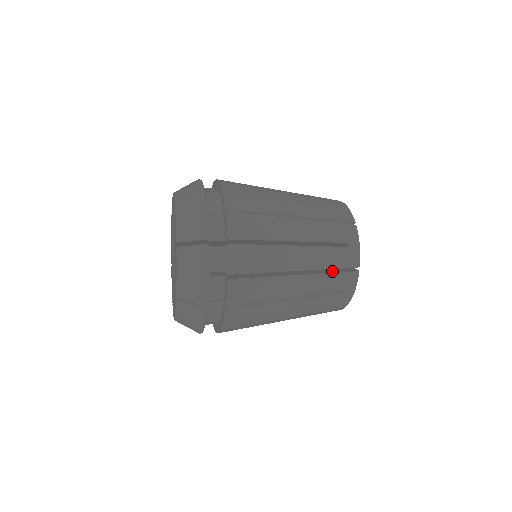
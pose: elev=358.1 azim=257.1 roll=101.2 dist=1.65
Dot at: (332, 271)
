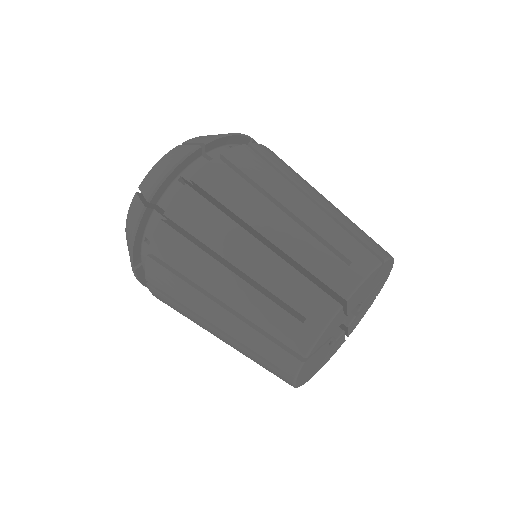
Dot at: occluded
